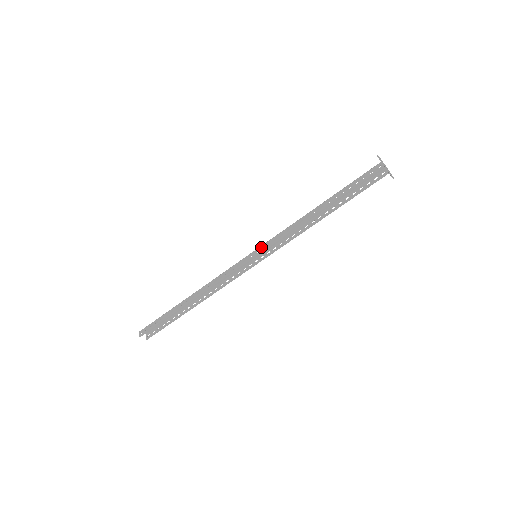
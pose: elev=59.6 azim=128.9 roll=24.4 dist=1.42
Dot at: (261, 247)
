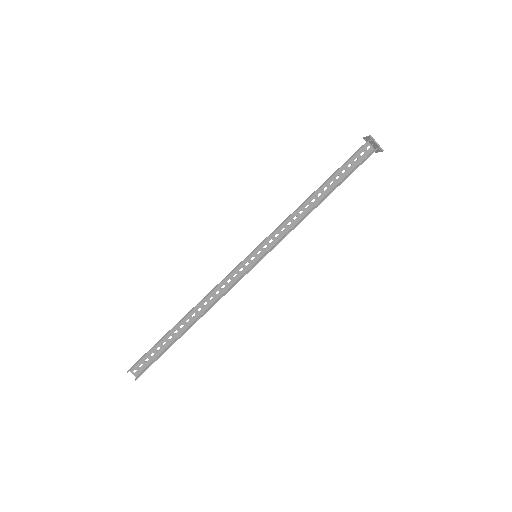
Dot at: (260, 243)
